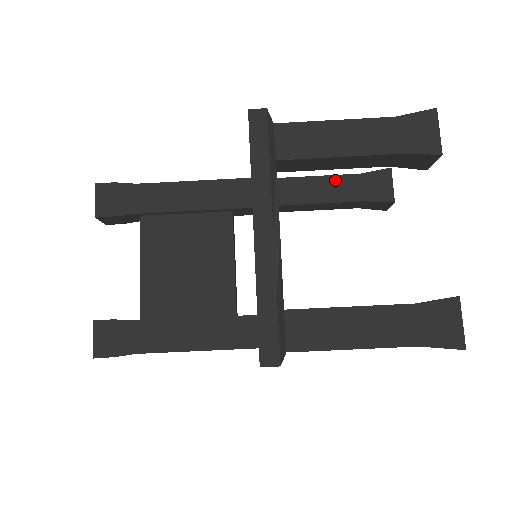
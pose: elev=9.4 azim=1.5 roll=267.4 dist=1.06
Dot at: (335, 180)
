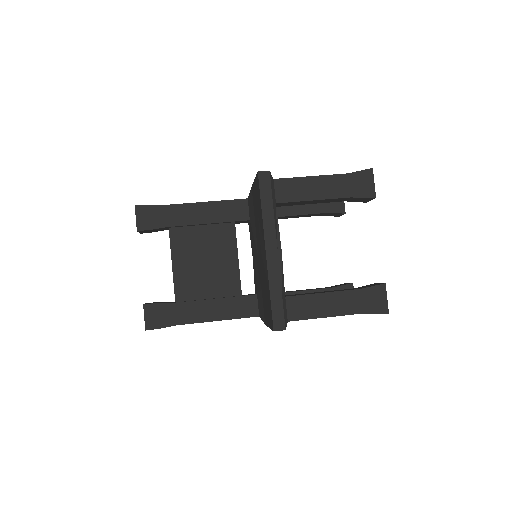
Dot at: occluded
